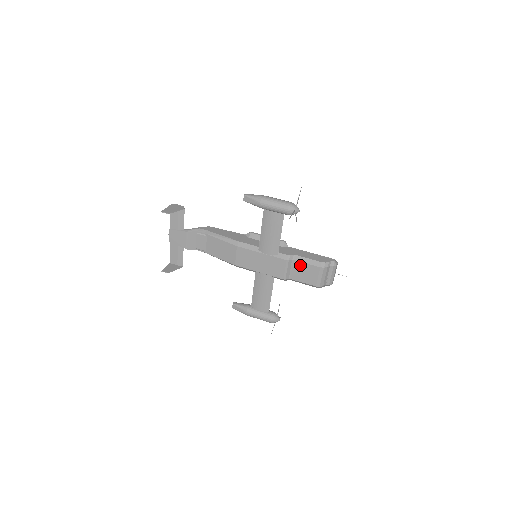
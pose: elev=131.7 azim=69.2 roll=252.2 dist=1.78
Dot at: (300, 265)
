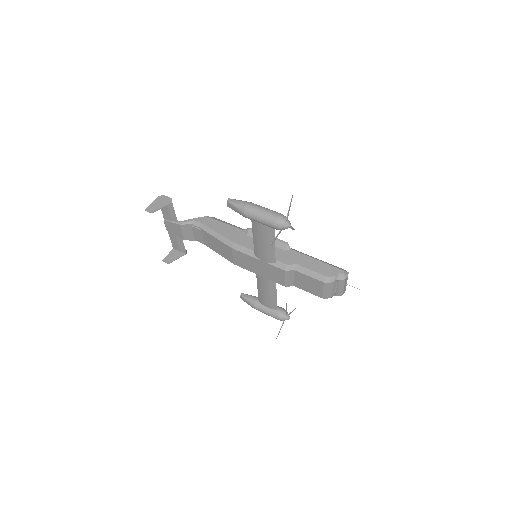
Dot at: (302, 276)
